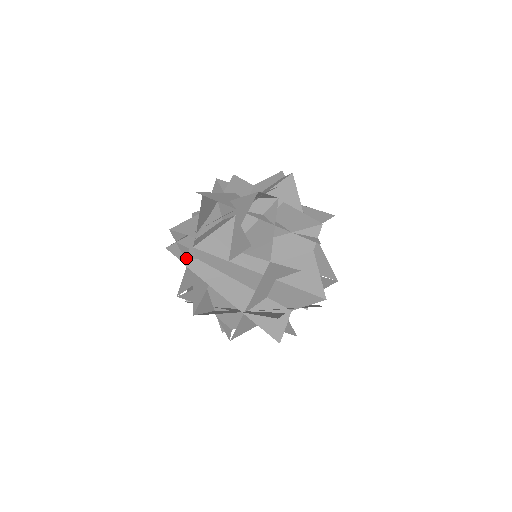
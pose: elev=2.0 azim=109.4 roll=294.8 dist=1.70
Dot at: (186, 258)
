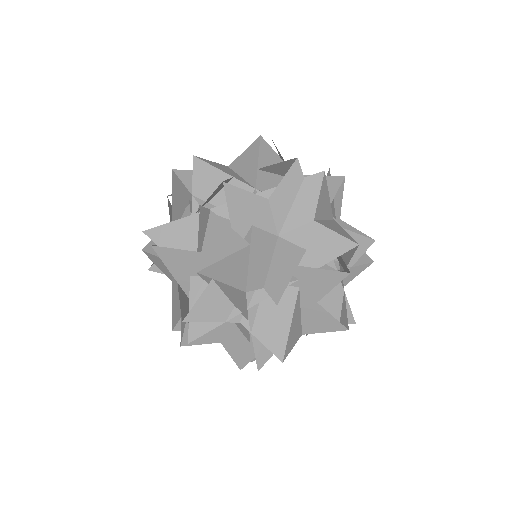
Dot at: (259, 363)
